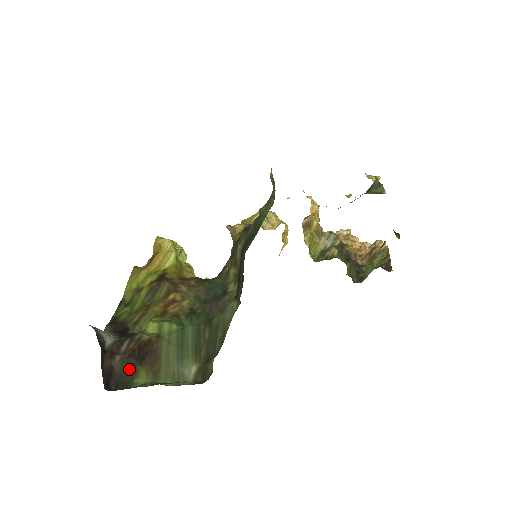
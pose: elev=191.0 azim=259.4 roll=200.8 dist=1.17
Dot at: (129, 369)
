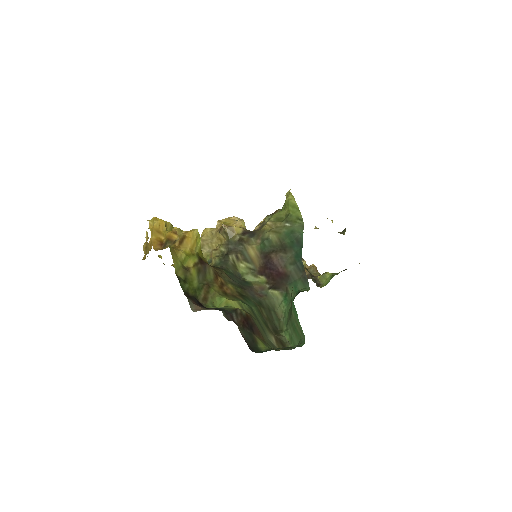
Dot at: (250, 337)
